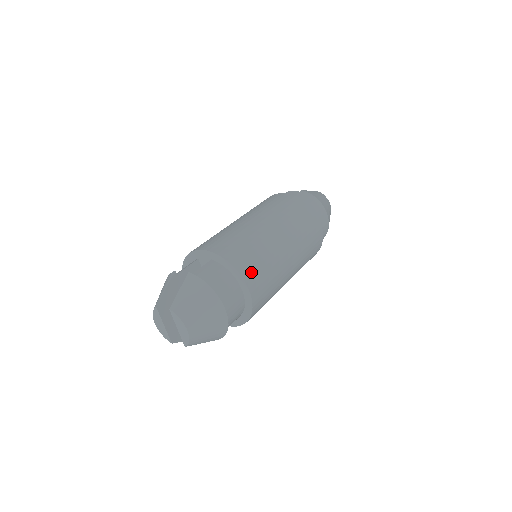
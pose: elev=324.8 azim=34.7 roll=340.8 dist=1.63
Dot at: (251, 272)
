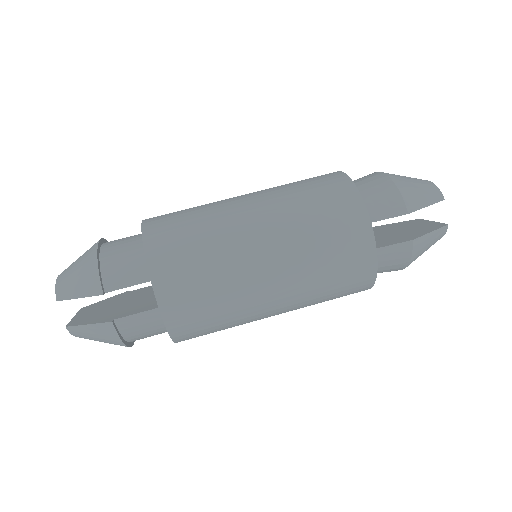
Dot at: occluded
